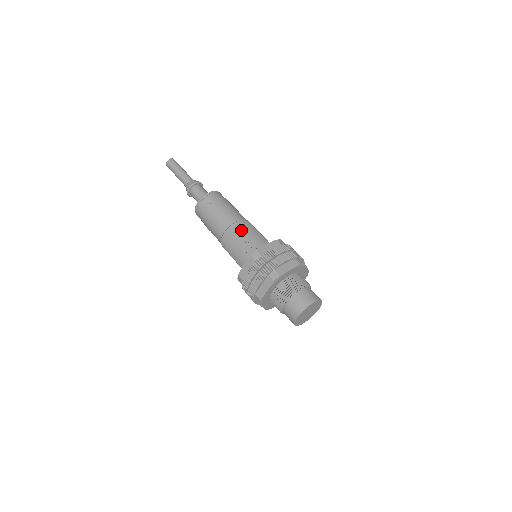
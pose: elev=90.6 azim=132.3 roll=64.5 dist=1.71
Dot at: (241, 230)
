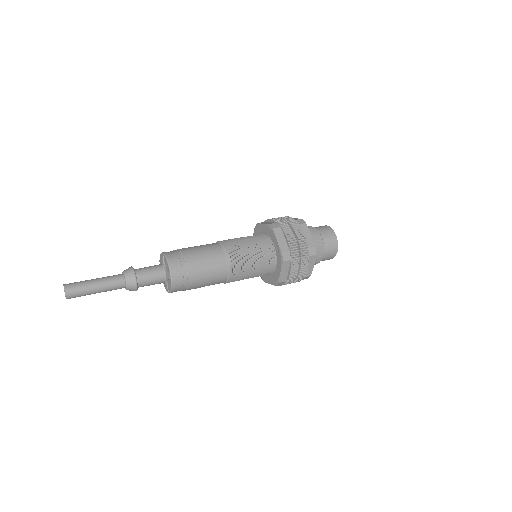
Dot at: (239, 256)
